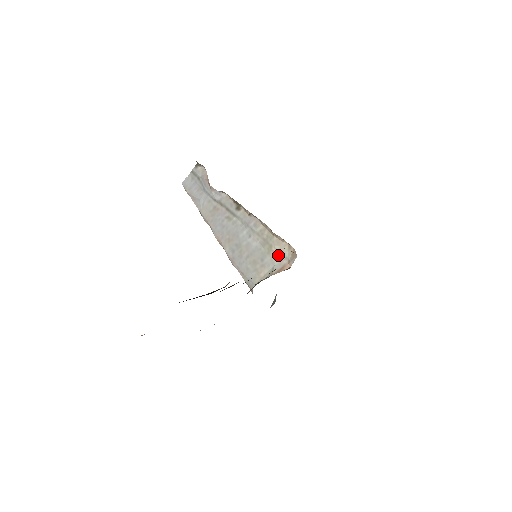
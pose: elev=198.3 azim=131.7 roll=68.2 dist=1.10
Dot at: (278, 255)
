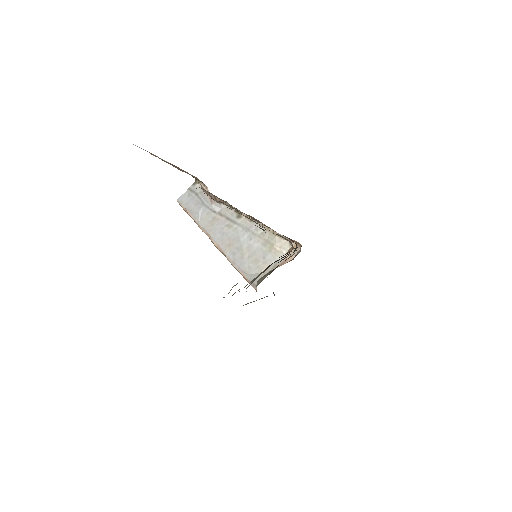
Dot at: (280, 251)
